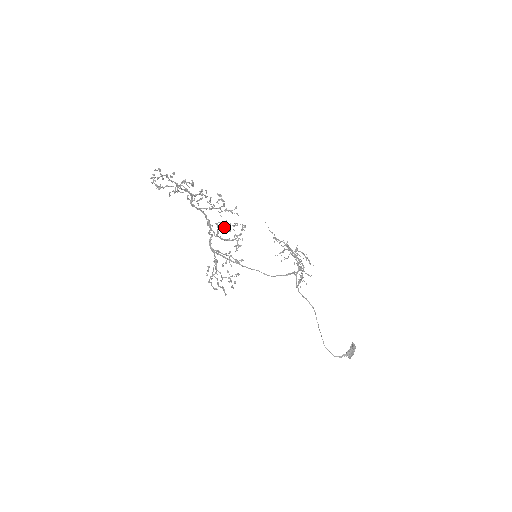
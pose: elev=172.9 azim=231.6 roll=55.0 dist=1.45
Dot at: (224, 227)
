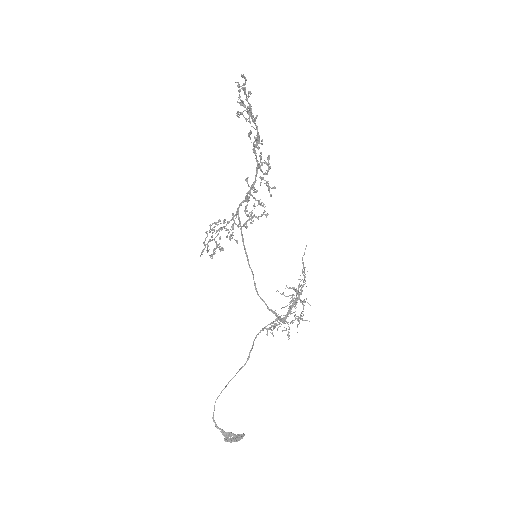
Dot at: (254, 197)
